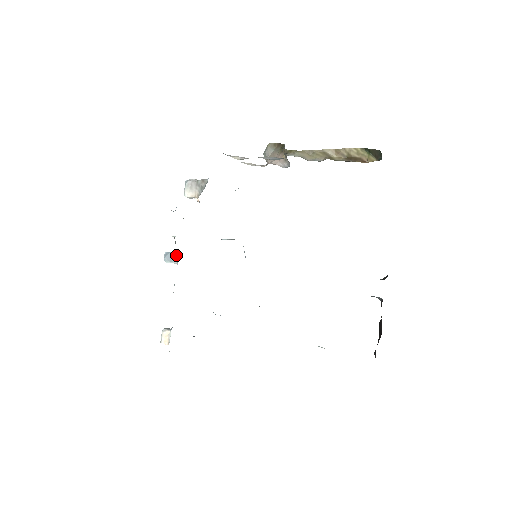
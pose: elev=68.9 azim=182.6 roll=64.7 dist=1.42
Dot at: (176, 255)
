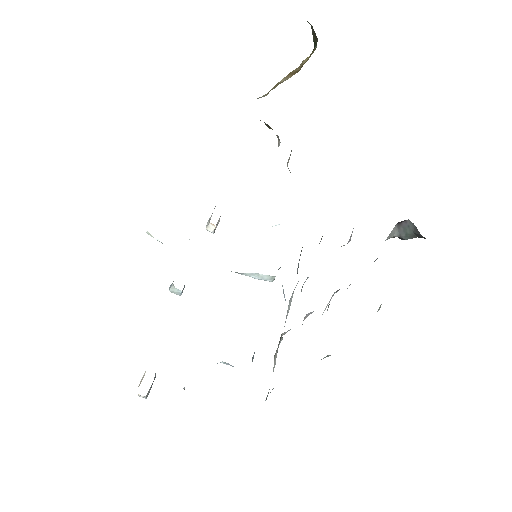
Dot at: occluded
